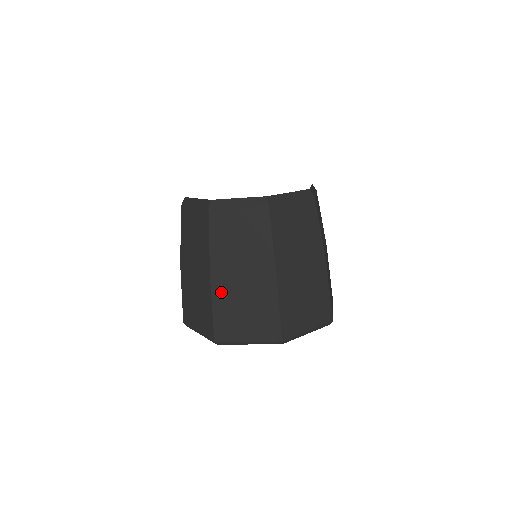
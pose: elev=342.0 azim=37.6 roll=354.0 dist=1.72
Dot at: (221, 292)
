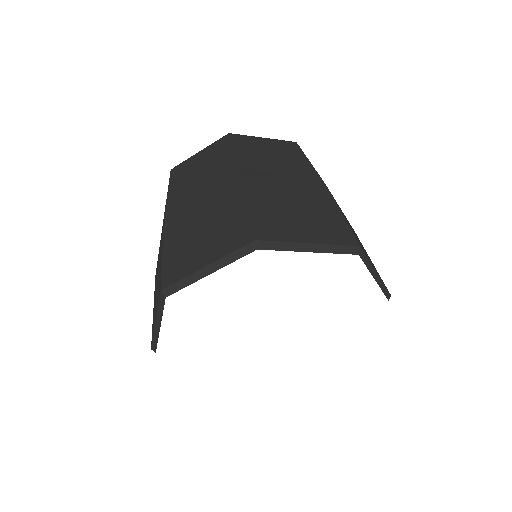
Dot at: (175, 228)
